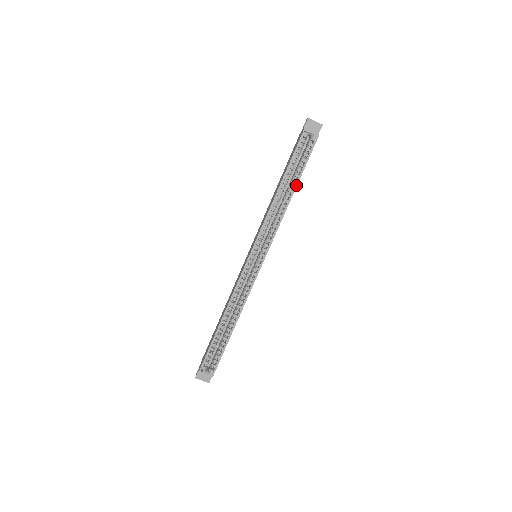
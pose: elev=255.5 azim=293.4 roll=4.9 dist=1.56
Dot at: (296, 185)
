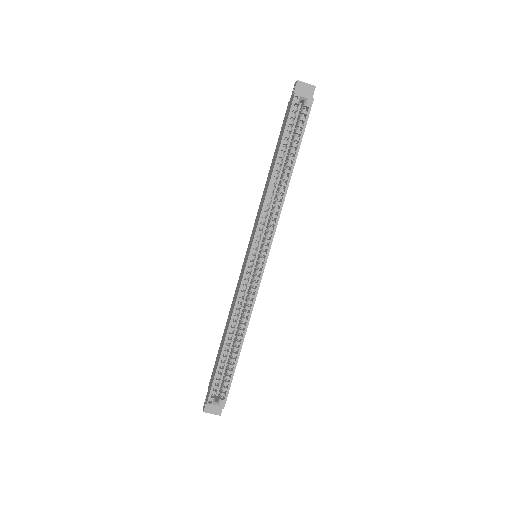
Dot at: (294, 163)
